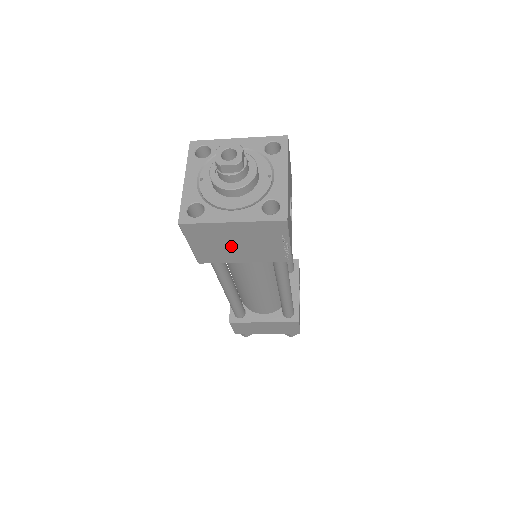
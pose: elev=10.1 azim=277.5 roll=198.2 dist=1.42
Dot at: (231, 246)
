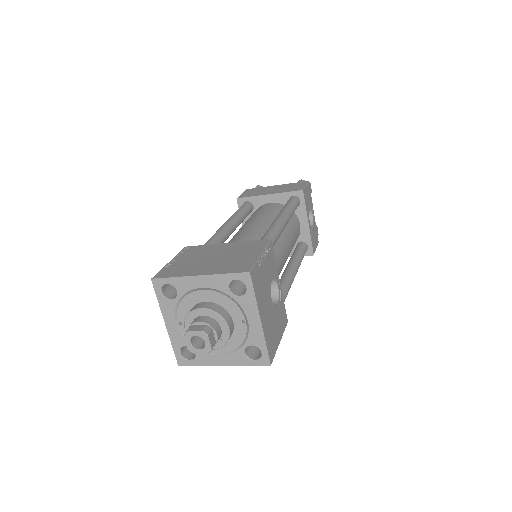
Dot at: occluded
